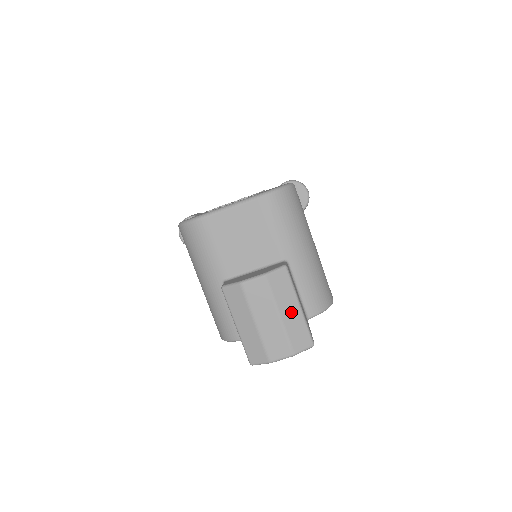
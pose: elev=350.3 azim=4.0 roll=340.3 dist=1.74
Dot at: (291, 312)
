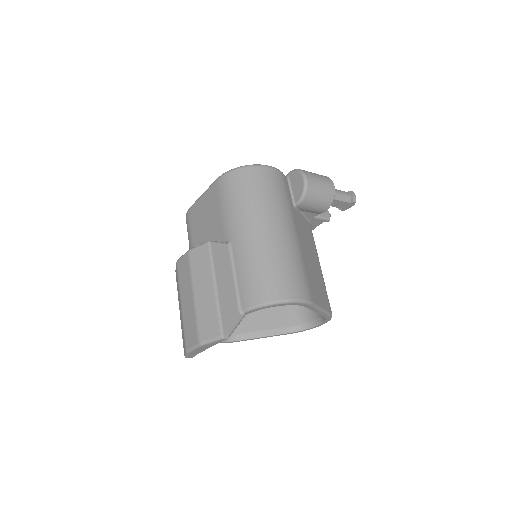
Dot at: (205, 292)
